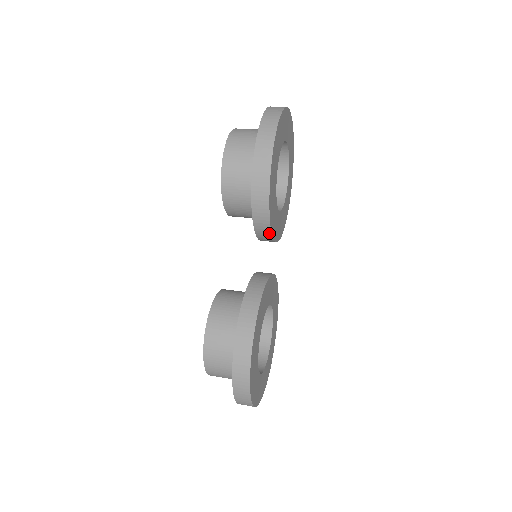
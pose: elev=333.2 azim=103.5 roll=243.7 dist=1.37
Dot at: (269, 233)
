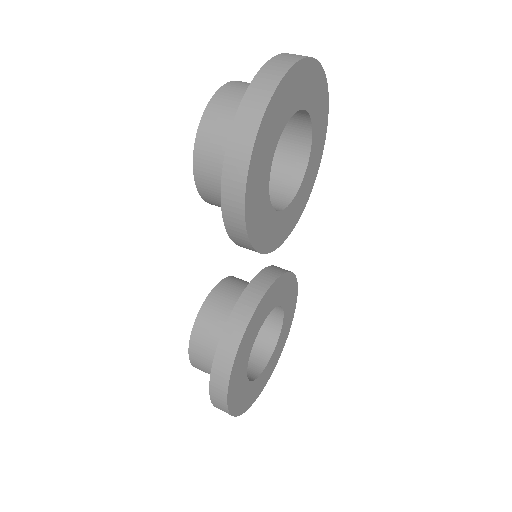
Dot at: occluded
